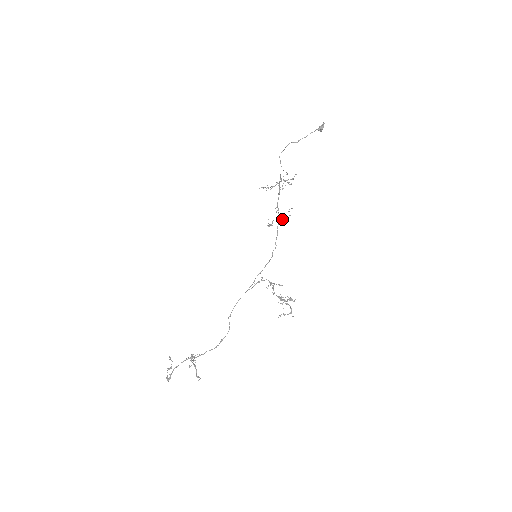
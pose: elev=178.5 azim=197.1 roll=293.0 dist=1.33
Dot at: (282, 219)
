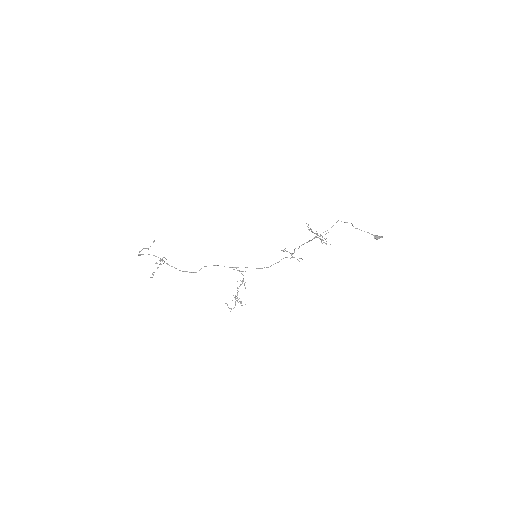
Dot at: (292, 257)
